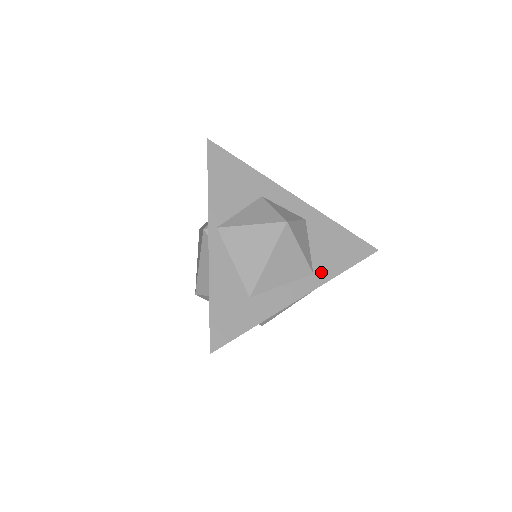
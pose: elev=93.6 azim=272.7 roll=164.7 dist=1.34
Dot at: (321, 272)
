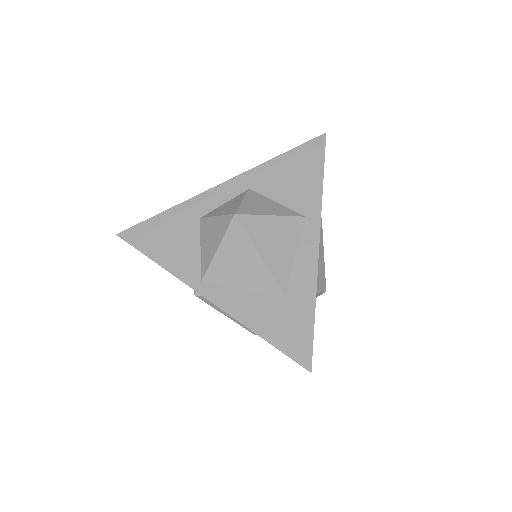
Dot at: (308, 207)
